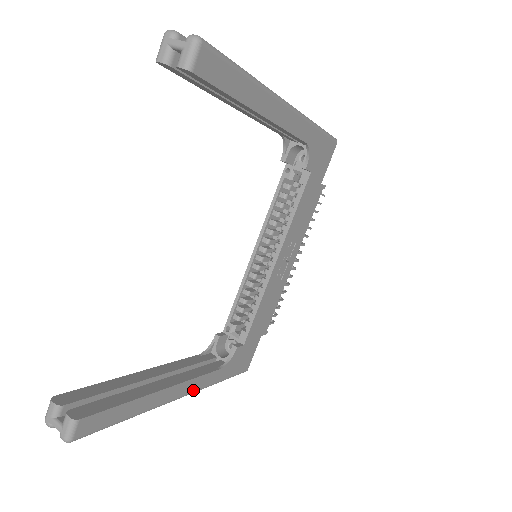
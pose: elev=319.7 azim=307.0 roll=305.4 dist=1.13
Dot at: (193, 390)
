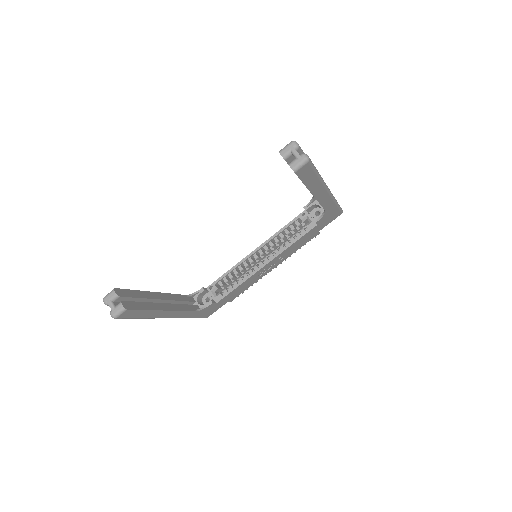
Dot at: (177, 317)
